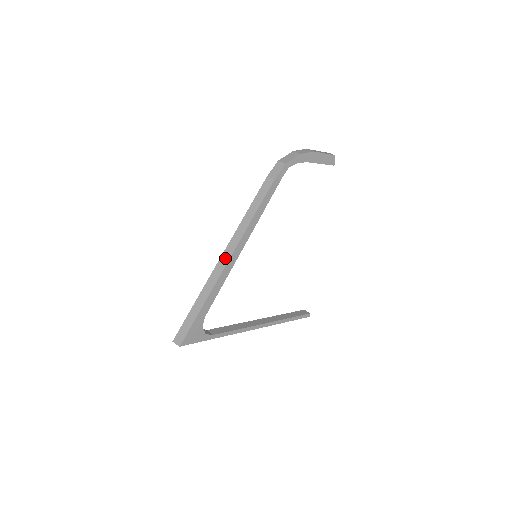
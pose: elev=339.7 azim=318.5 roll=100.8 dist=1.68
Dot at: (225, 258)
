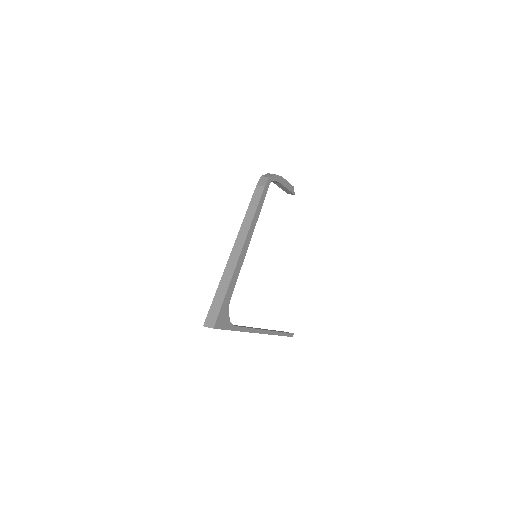
Dot at: (238, 247)
